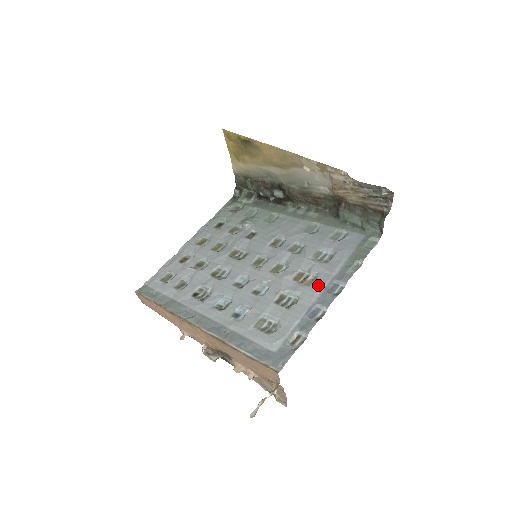
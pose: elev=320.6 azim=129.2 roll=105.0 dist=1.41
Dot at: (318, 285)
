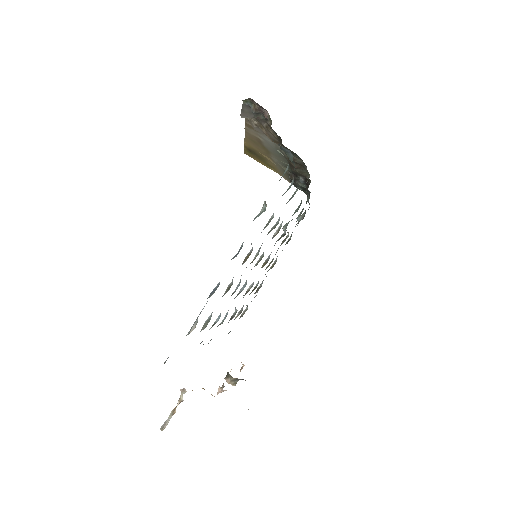
Dot at: occluded
